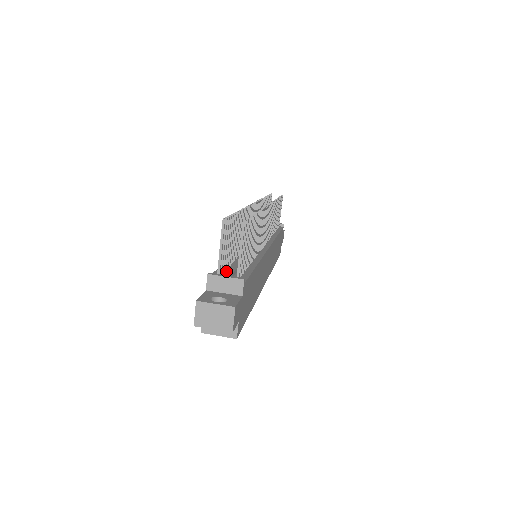
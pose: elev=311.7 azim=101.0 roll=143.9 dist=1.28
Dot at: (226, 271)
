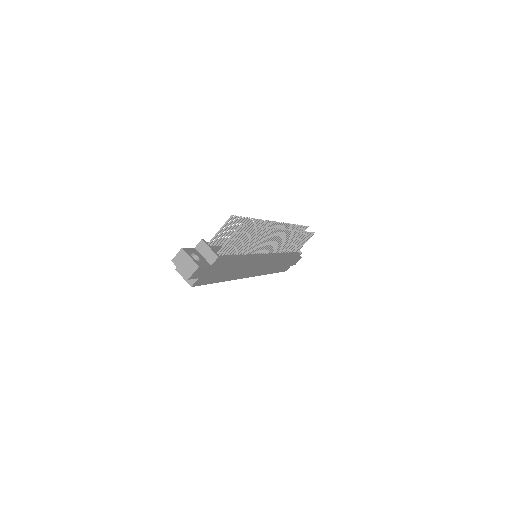
Dot at: occluded
